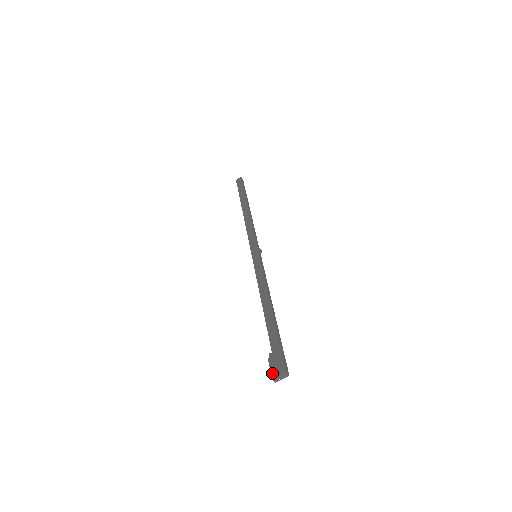
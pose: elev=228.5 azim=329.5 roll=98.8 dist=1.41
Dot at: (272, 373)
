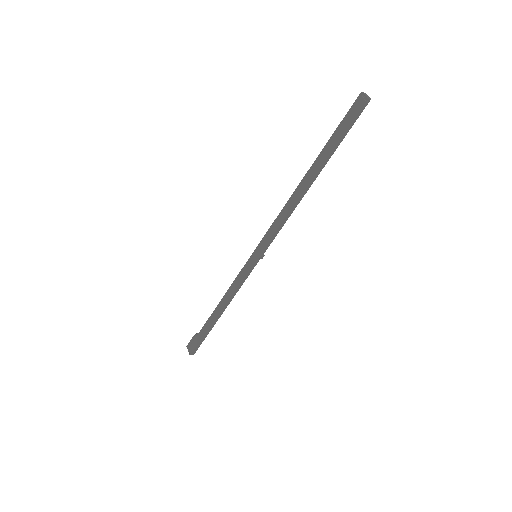
Dot at: (188, 344)
